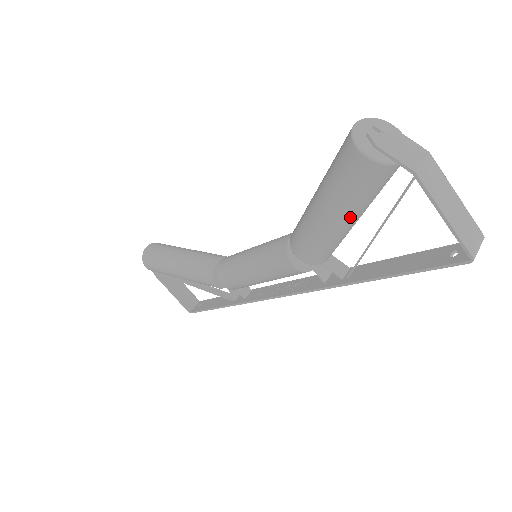
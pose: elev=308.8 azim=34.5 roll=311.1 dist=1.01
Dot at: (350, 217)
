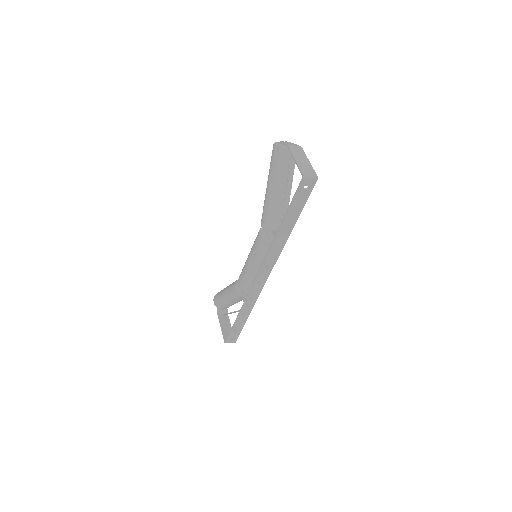
Dot at: (275, 184)
